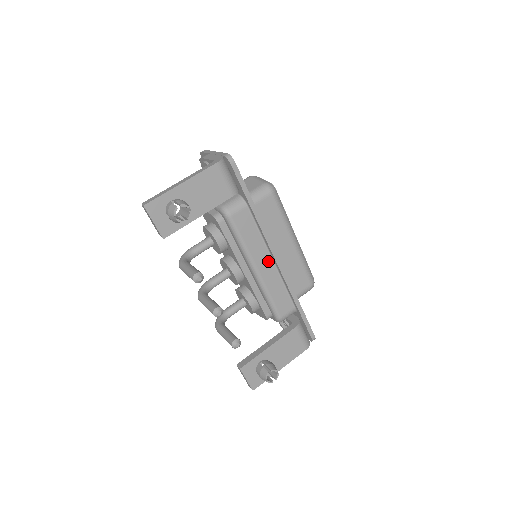
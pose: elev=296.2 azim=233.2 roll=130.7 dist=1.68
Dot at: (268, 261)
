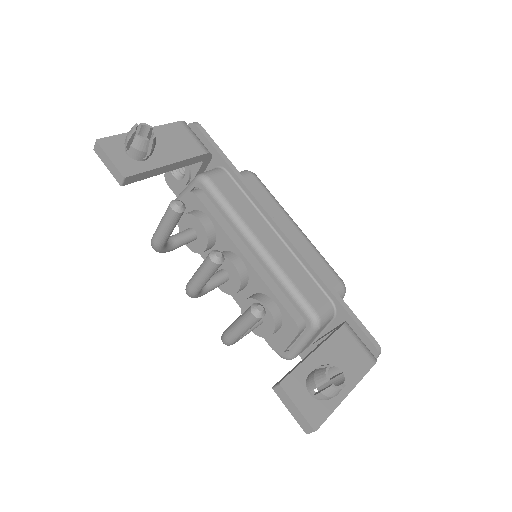
Dot at: (271, 235)
